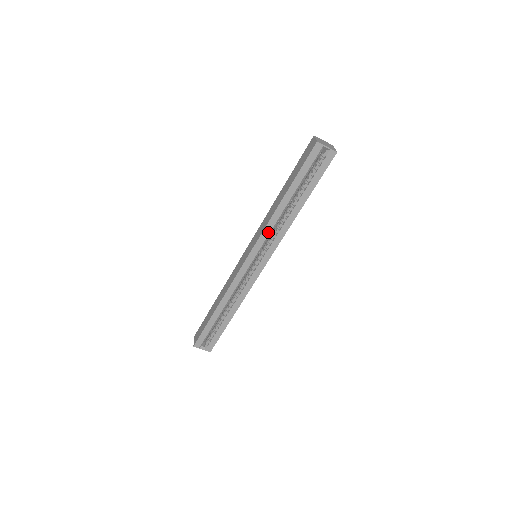
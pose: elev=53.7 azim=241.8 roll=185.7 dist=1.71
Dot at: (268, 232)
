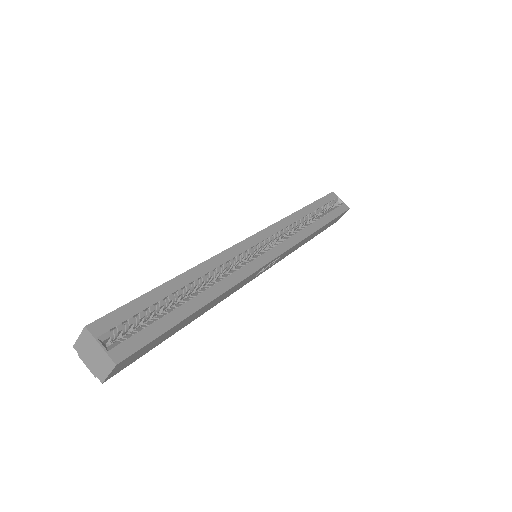
Dot at: (284, 226)
